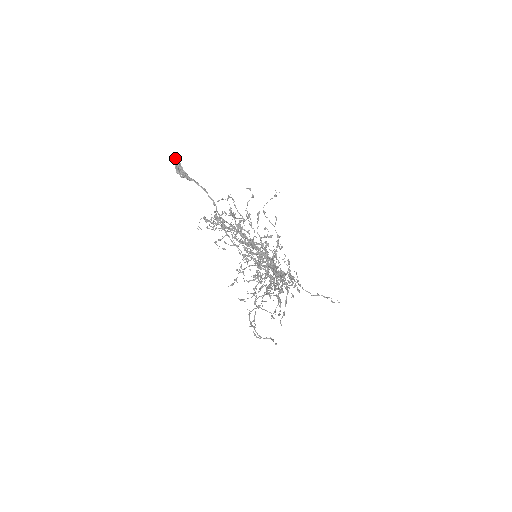
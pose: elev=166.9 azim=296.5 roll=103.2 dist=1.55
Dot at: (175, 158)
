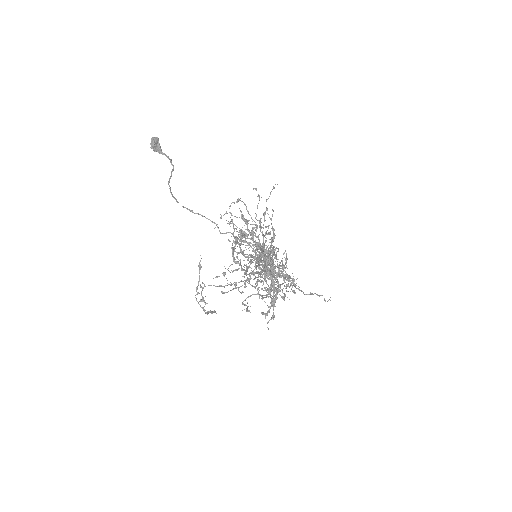
Dot at: (153, 137)
